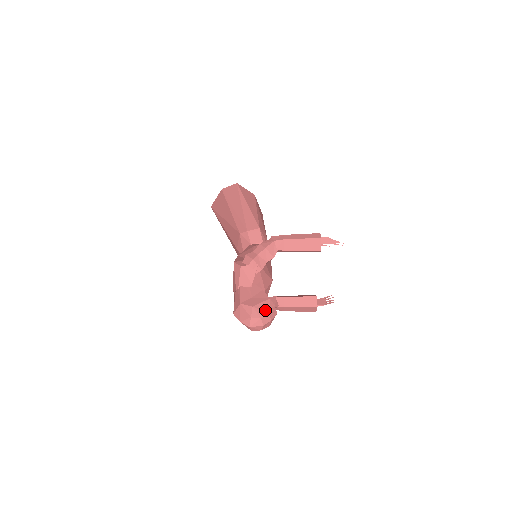
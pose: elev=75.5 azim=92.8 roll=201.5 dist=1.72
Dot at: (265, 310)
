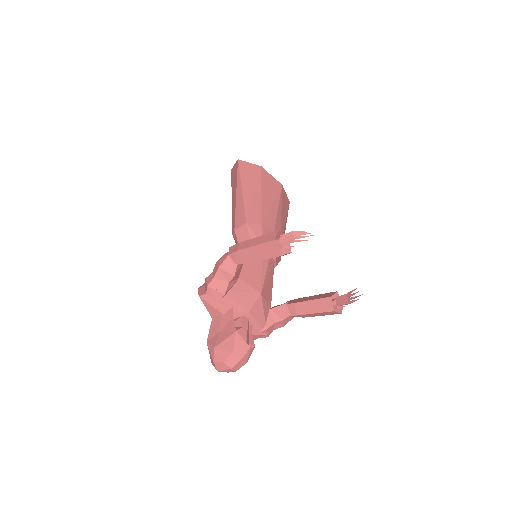
Dot at: (228, 350)
